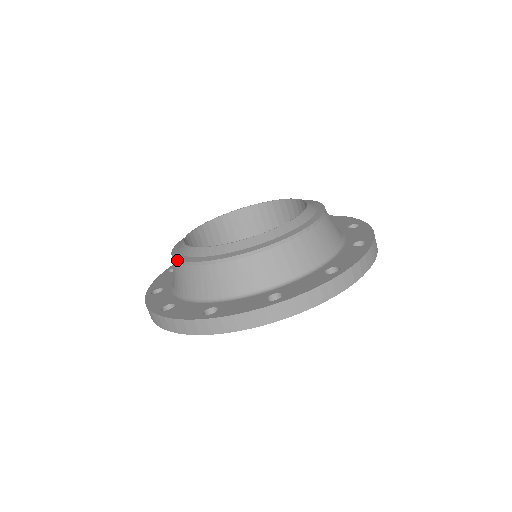
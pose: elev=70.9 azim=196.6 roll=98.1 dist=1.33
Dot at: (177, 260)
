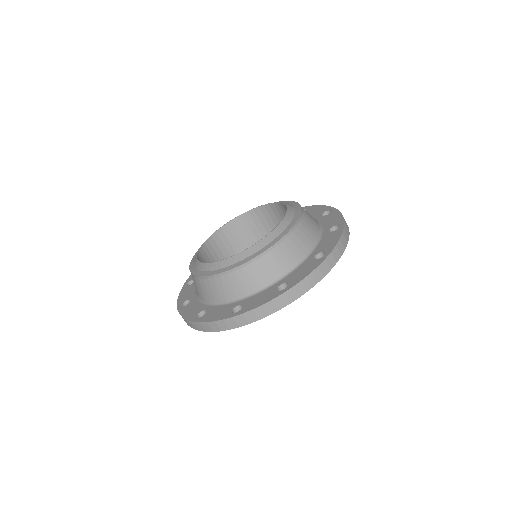
Dot at: (195, 254)
